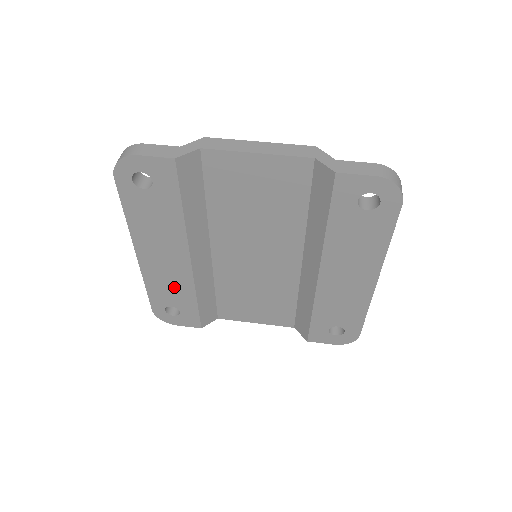
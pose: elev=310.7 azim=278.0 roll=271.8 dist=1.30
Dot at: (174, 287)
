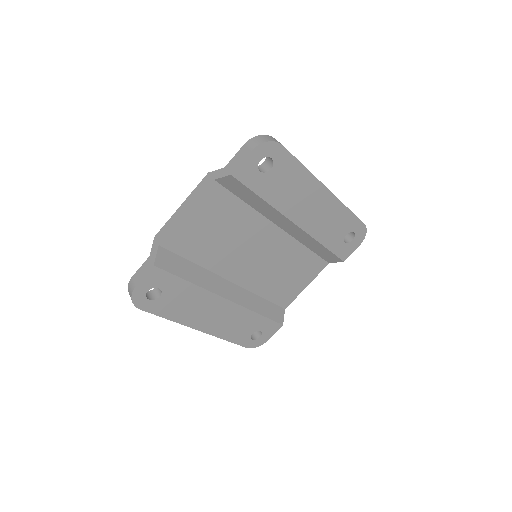
Dot at: (239, 323)
